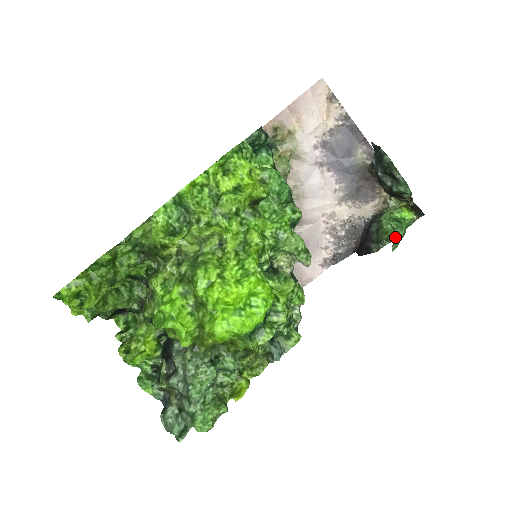
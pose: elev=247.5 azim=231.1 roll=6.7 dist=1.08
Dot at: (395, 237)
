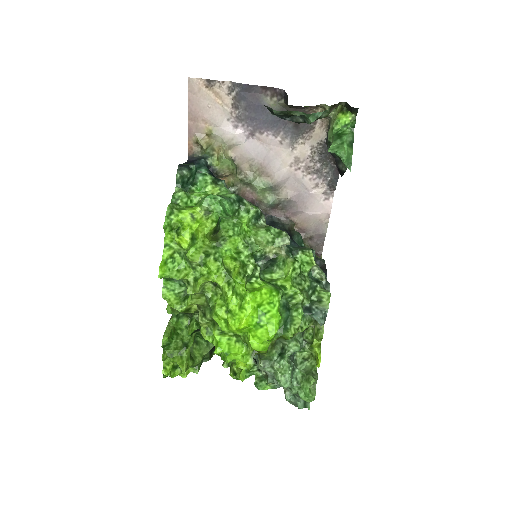
Dot at: occluded
